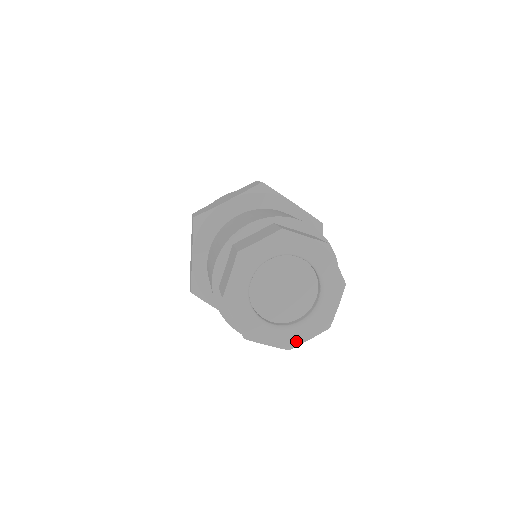
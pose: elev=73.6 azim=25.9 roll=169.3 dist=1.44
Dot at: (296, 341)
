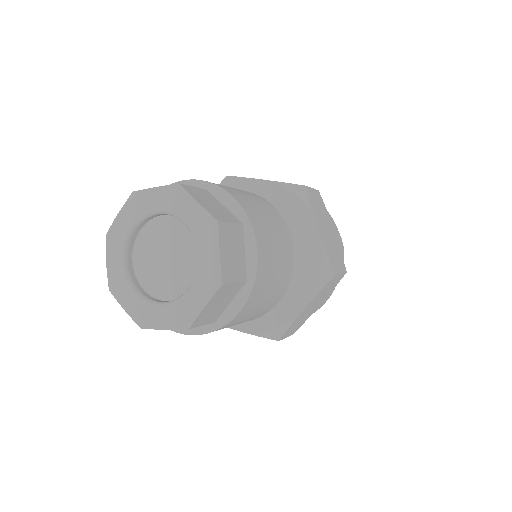
Dot at: (191, 314)
